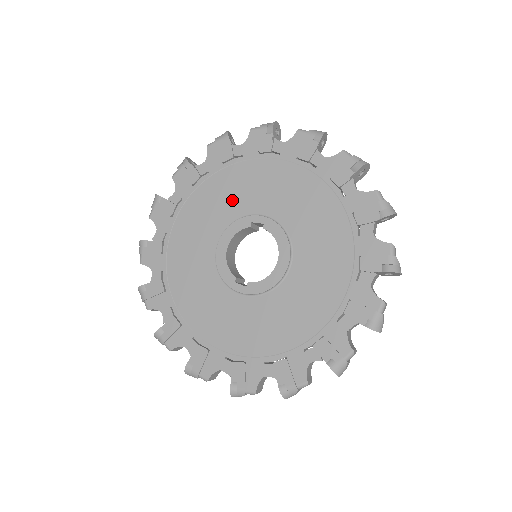
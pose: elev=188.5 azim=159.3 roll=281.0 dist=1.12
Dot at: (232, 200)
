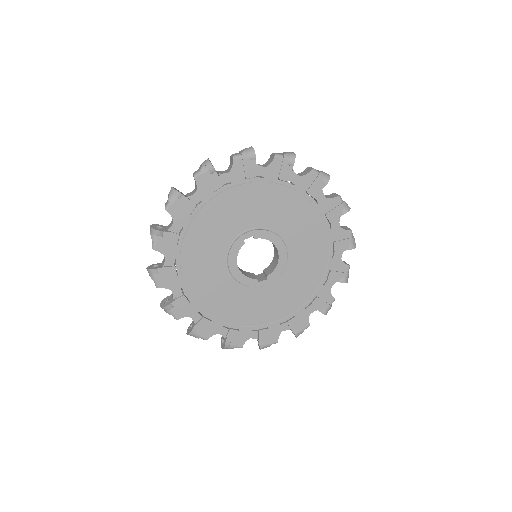
Dot at: (217, 235)
